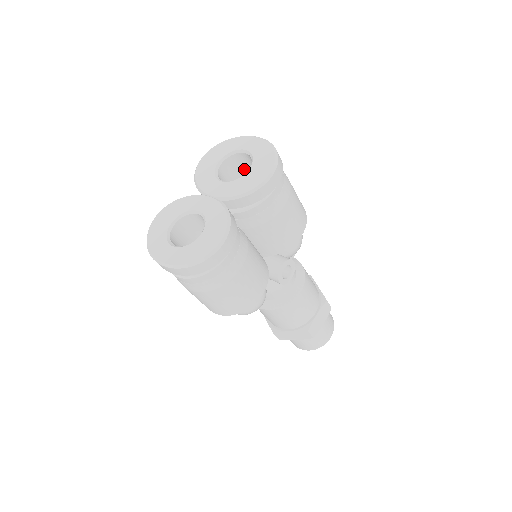
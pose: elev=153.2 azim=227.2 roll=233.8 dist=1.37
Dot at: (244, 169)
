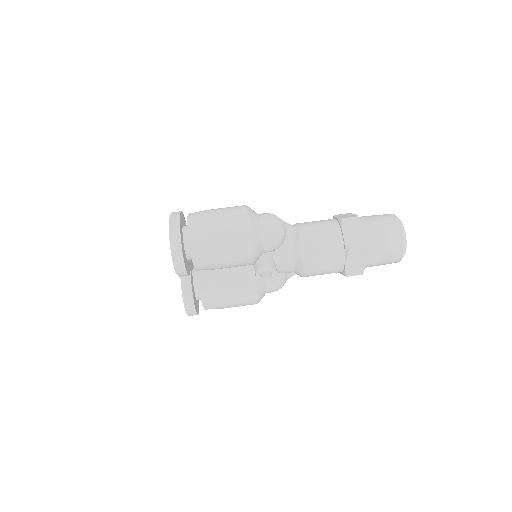
Dot at: occluded
